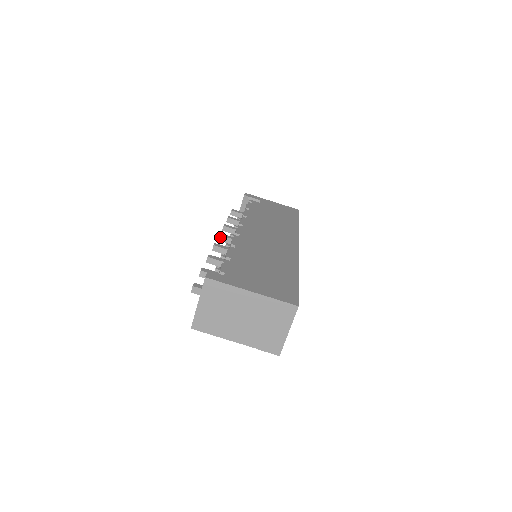
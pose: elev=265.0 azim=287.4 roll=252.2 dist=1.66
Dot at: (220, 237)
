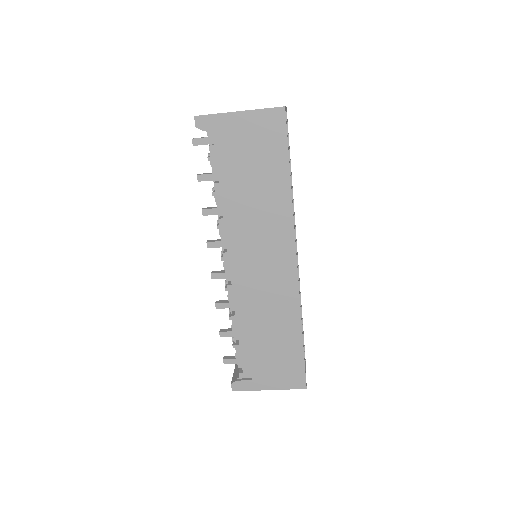
Dot at: (210, 247)
